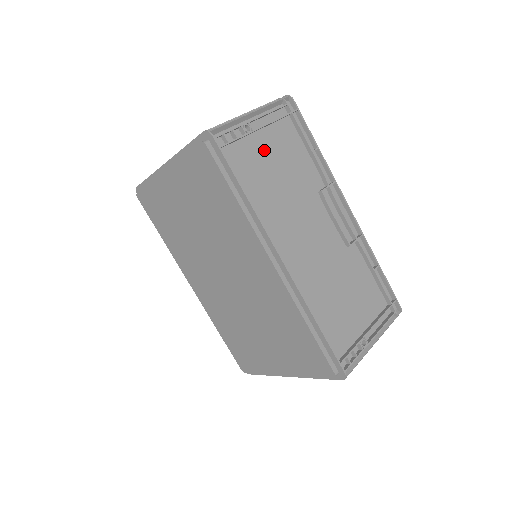
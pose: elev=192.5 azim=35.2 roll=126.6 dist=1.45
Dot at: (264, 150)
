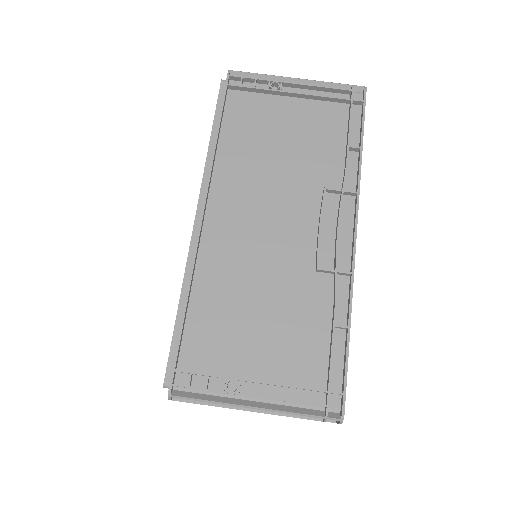
Dot at: (283, 116)
